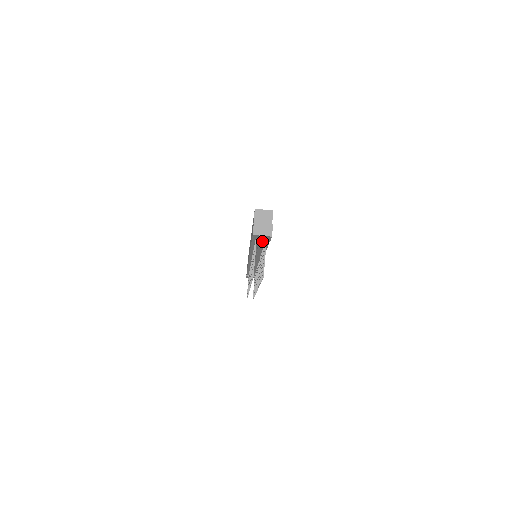
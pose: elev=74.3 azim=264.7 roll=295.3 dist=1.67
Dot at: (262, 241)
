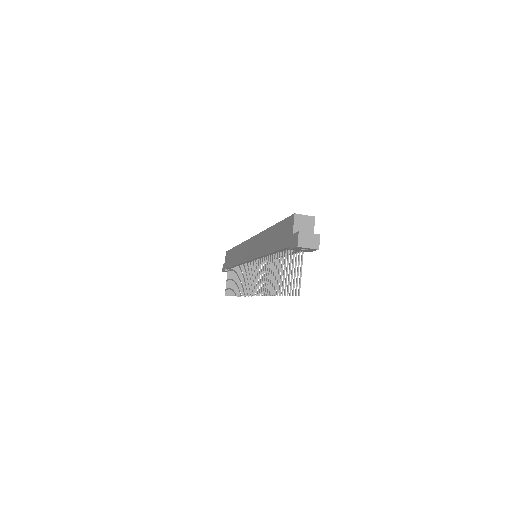
Dot at: (298, 251)
